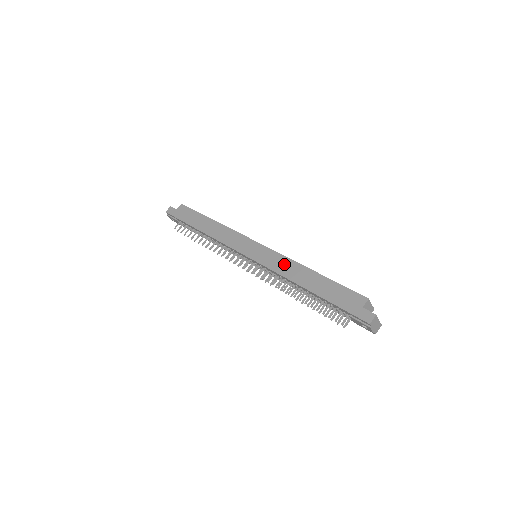
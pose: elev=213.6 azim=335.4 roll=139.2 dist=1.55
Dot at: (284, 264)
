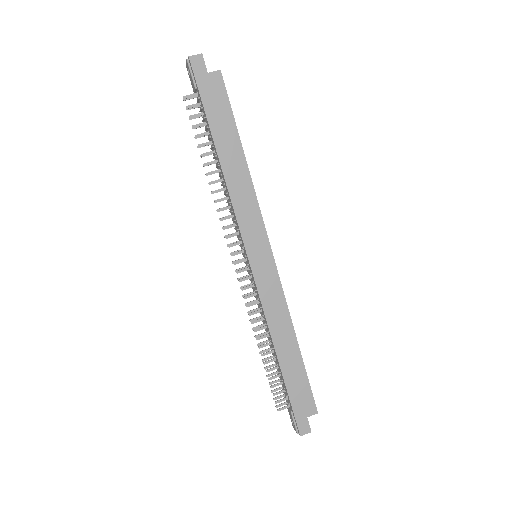
Dot at: (279, 311)
